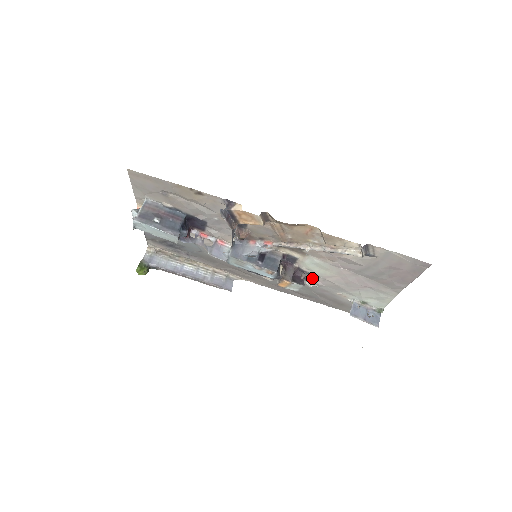
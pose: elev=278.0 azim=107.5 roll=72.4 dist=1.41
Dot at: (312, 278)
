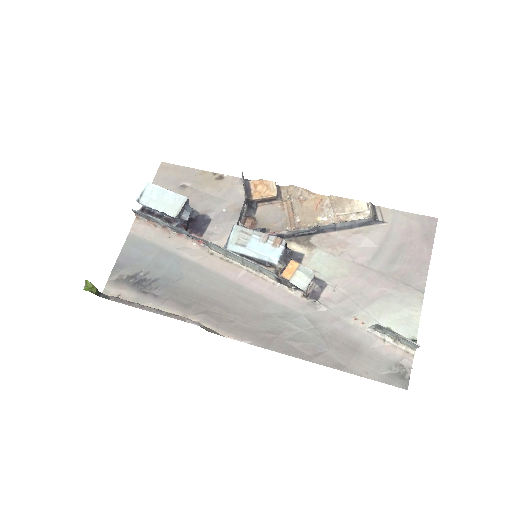
Dot at: (319, 291)
